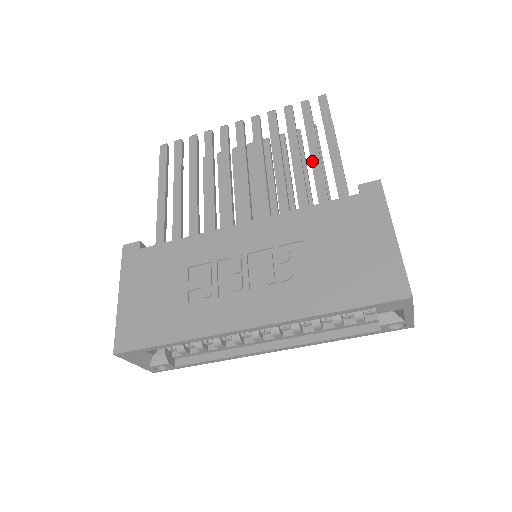
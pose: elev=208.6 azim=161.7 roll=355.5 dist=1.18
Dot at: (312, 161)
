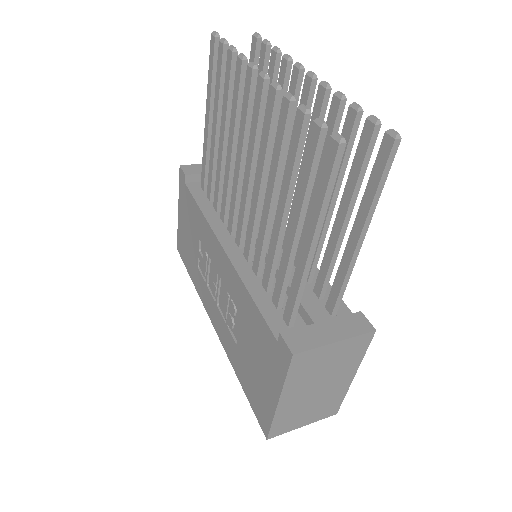
Dot at: (286, 239)
